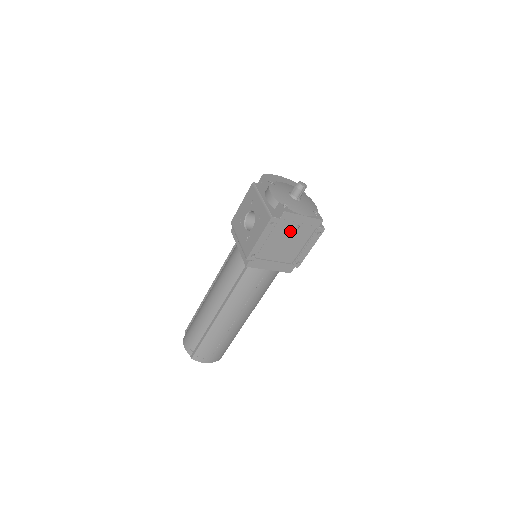
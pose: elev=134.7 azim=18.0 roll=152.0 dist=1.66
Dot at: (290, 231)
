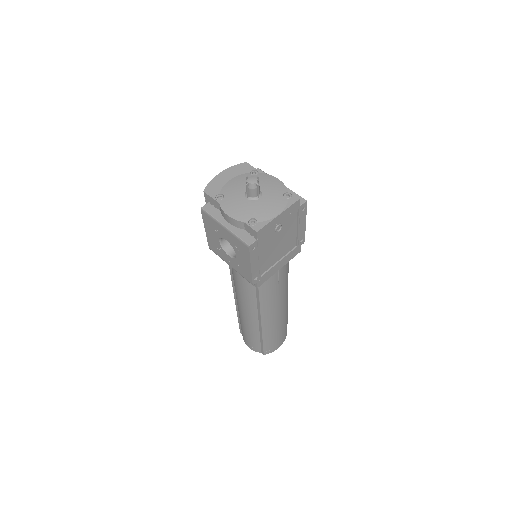
Dot at: (275, 234)
